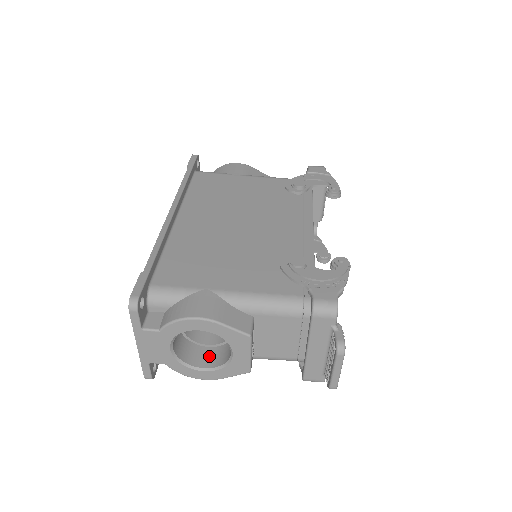
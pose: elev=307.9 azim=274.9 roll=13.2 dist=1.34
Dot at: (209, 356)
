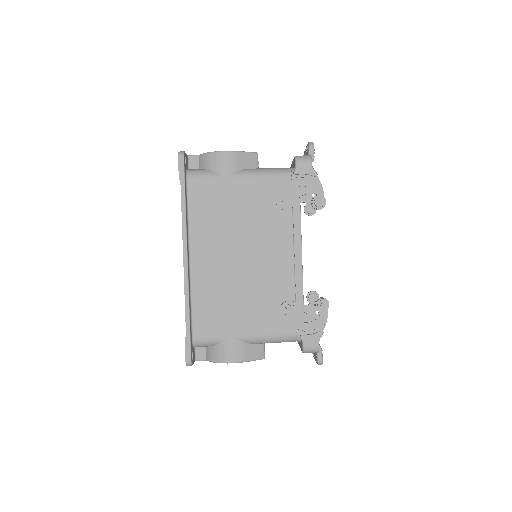
Dot at: occluded
